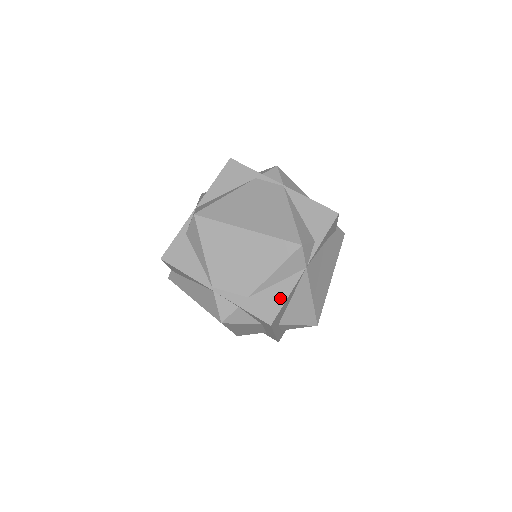
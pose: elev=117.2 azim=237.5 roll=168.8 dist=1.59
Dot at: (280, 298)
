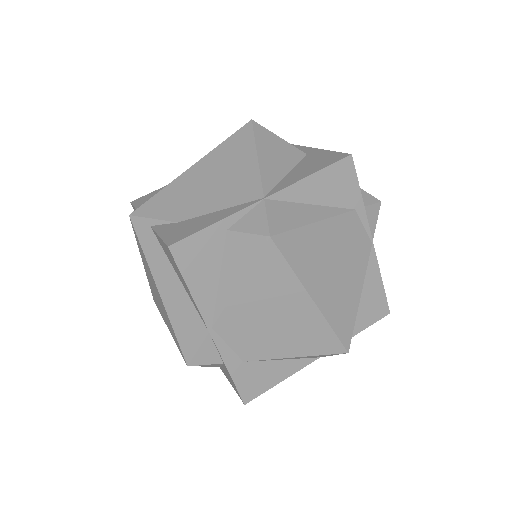
Dot at: (275, 378)
